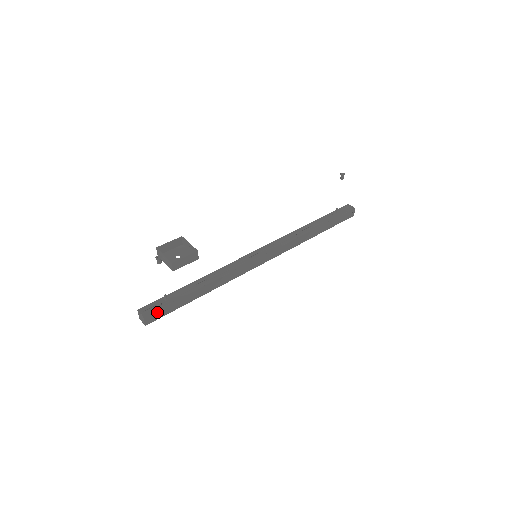
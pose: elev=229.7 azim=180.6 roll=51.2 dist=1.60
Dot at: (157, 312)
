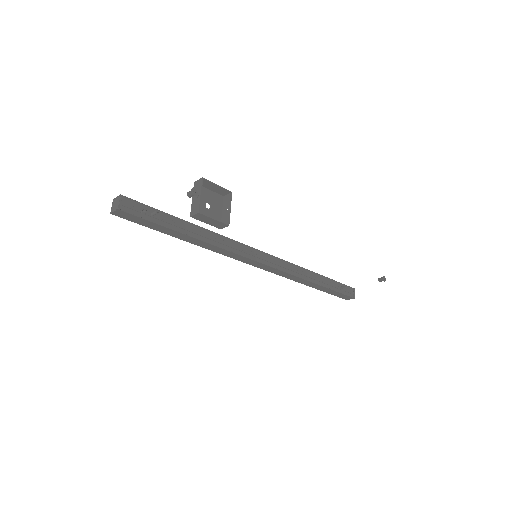
Dot at: (134, 216)
